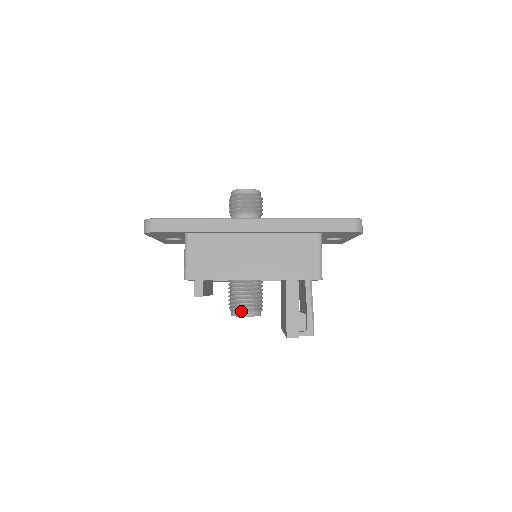
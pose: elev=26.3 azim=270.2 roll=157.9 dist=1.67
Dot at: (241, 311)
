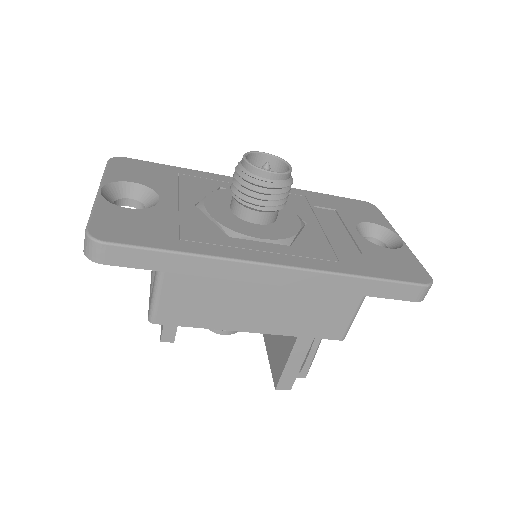
Dot at: occluded
